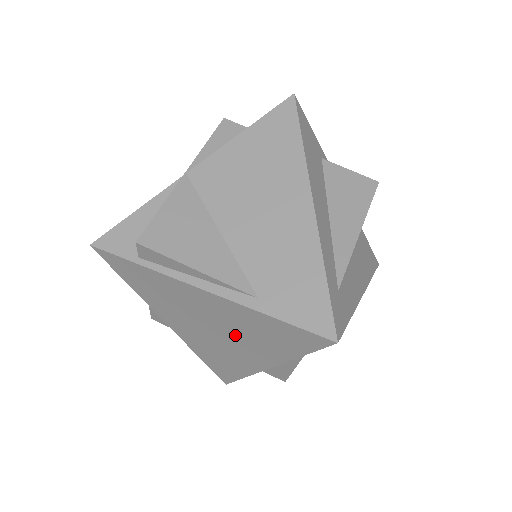
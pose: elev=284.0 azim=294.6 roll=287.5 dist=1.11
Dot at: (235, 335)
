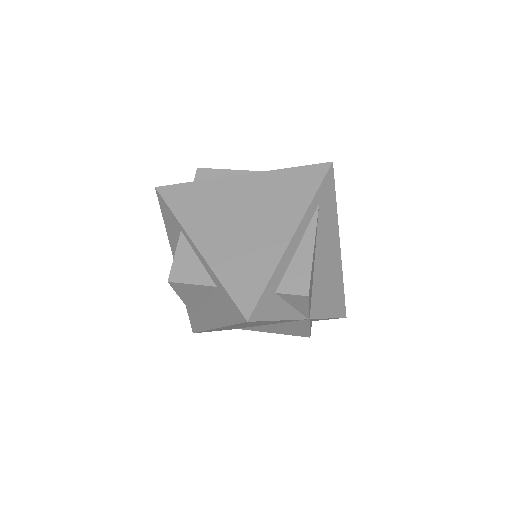
Dot at: (264, 209)
